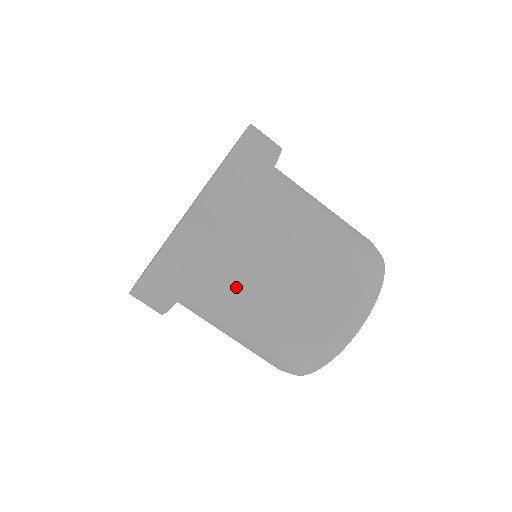
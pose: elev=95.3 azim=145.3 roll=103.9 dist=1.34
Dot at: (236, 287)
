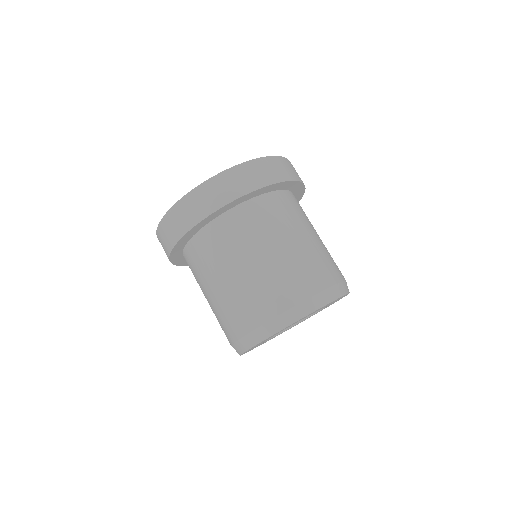
Dot at: (199, 267)
